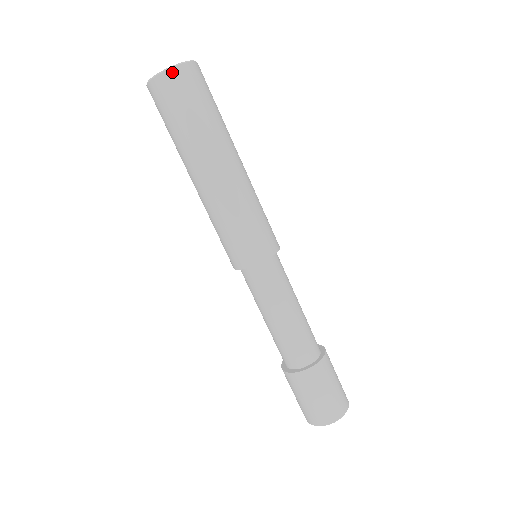
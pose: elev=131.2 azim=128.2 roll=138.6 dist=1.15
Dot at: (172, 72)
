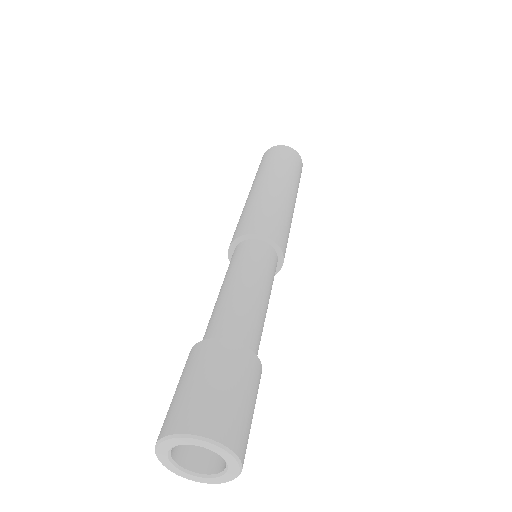
Dot at: (273, 148)
